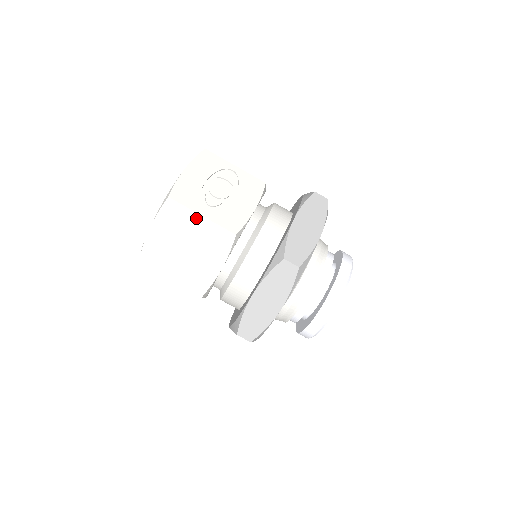
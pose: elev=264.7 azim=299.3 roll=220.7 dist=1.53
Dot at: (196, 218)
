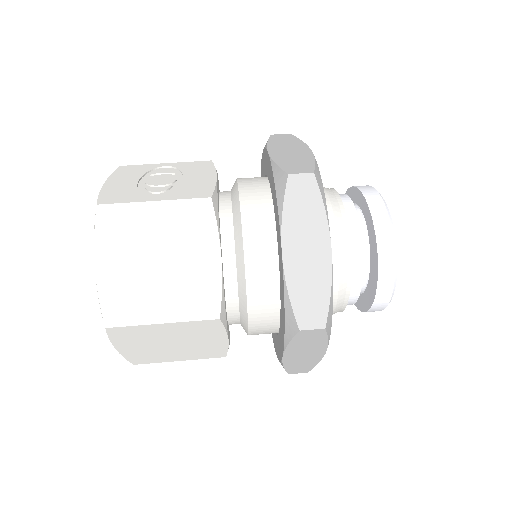
Dot at: (148, 209)
